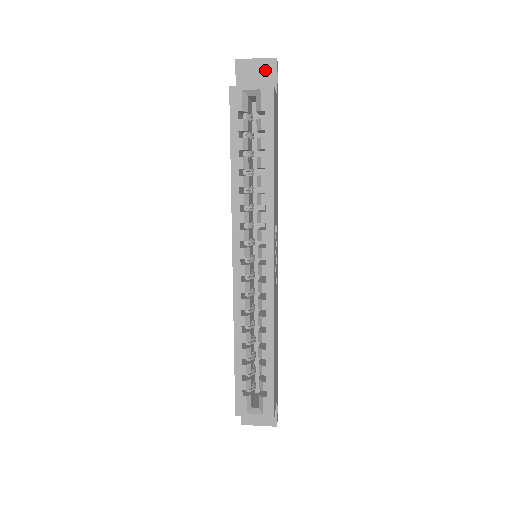
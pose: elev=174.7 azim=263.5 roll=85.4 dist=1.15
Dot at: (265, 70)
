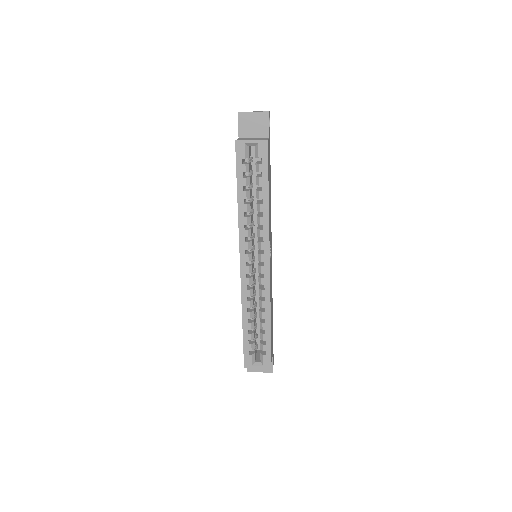
Dot at: (260, 121)
